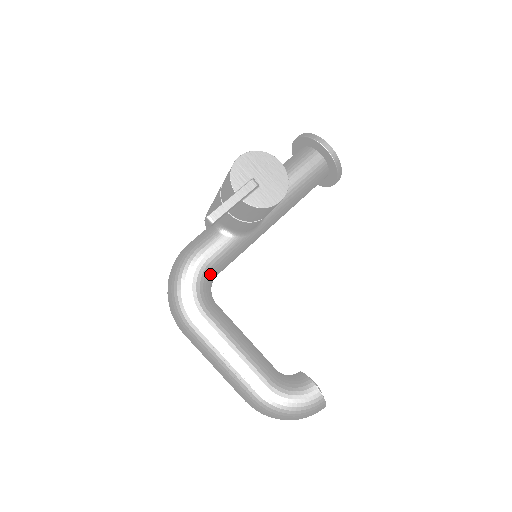
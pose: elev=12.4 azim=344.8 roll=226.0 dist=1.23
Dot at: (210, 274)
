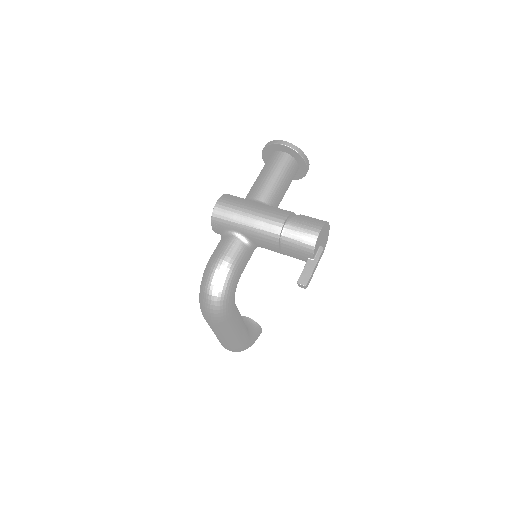
Dot at: occluded
